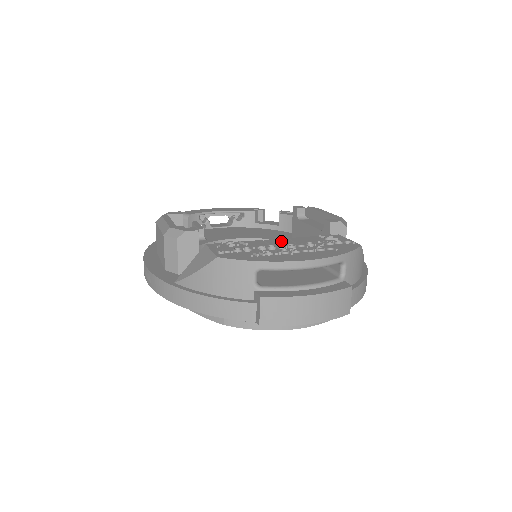
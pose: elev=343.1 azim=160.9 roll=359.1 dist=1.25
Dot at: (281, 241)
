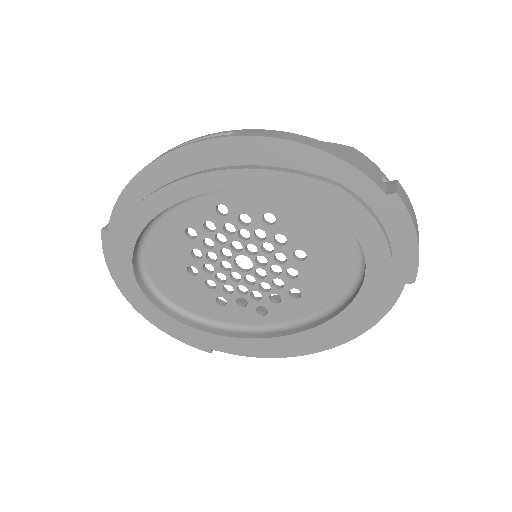
Dot at: occluded
